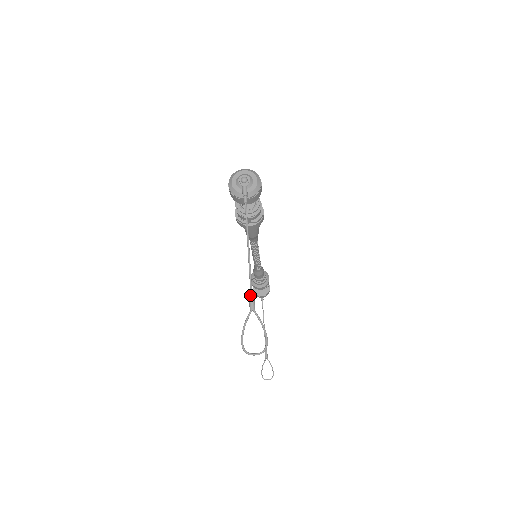
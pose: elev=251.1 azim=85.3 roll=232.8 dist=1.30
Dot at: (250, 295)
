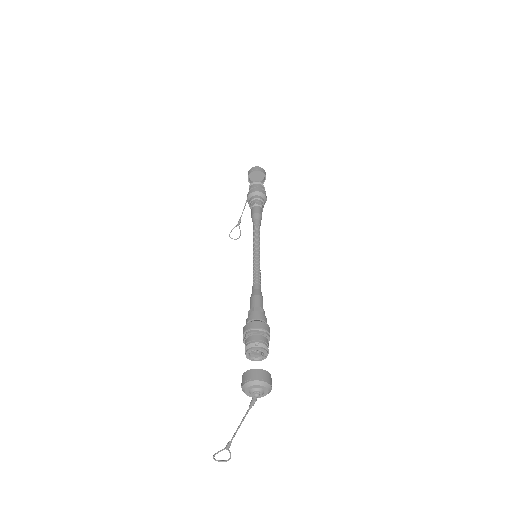
Dot at: (229, 445)
